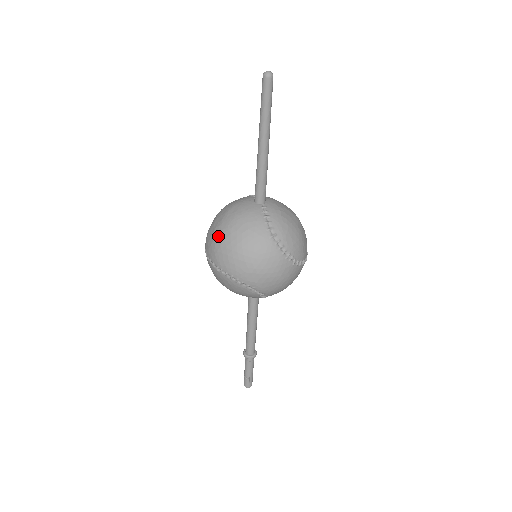
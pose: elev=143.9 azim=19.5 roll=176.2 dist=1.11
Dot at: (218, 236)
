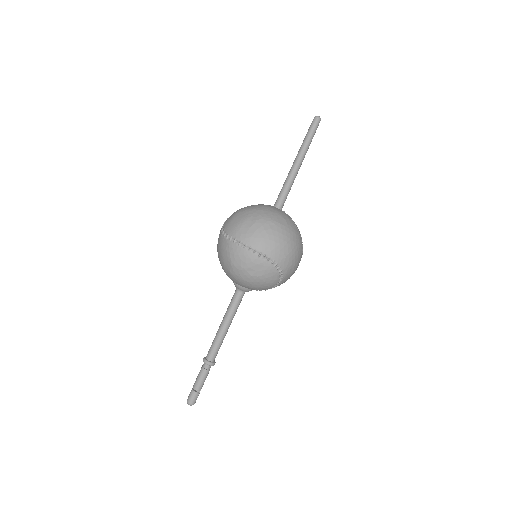
Dot at: (263, 226)
